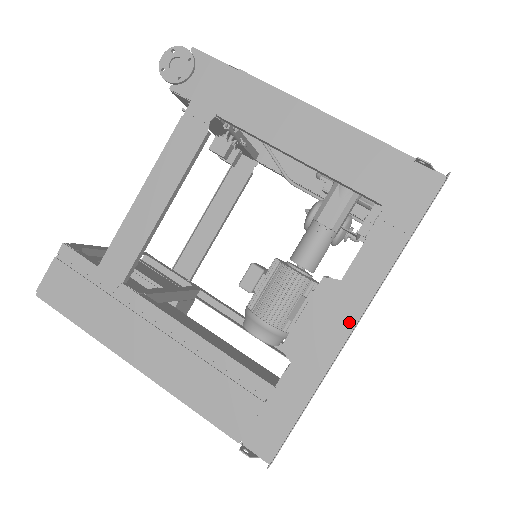
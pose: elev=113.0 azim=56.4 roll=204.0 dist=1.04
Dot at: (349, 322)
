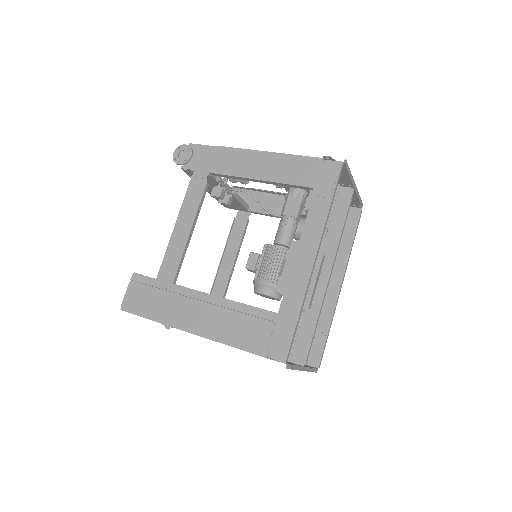
Dot at: (312, 258)
